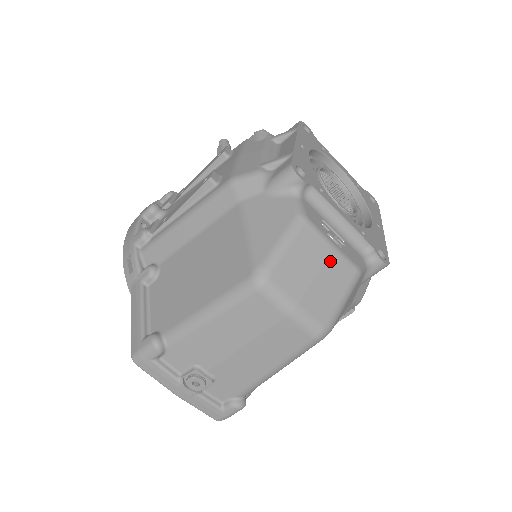
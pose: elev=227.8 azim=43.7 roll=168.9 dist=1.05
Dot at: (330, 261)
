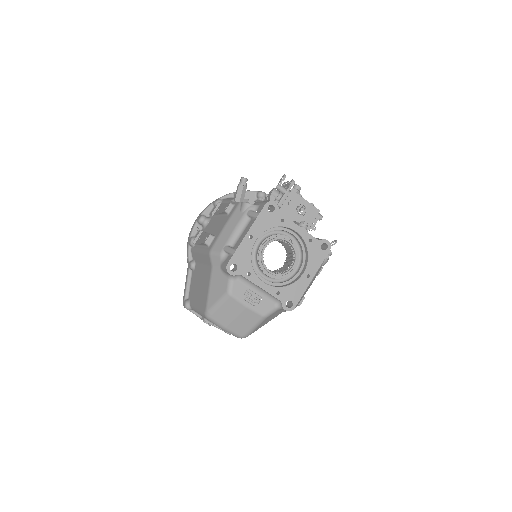
Dot at: (245, 313)
